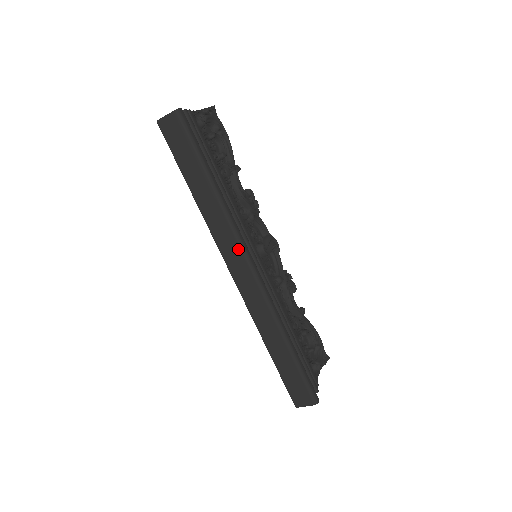
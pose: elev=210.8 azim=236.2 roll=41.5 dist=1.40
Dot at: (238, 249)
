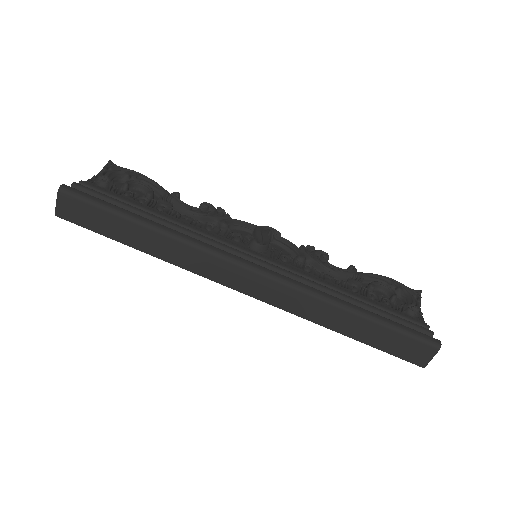
Dot at: (224, 263)
